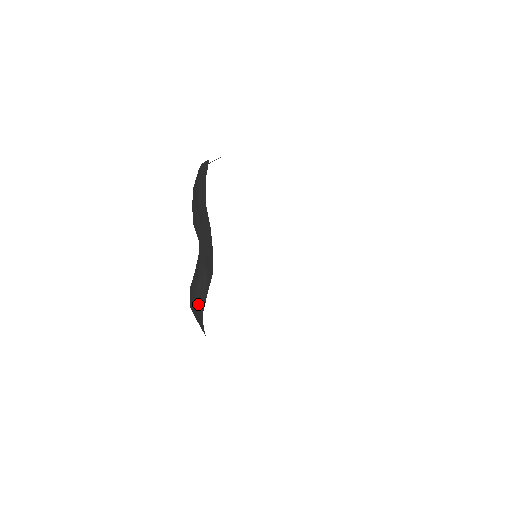
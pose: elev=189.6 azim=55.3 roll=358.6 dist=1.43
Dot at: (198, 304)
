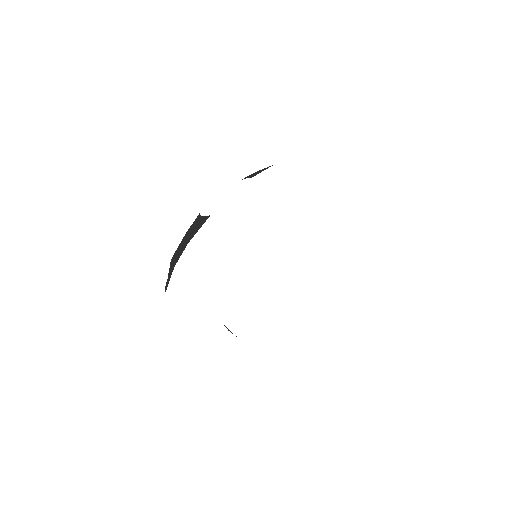
Dot at: occluded
